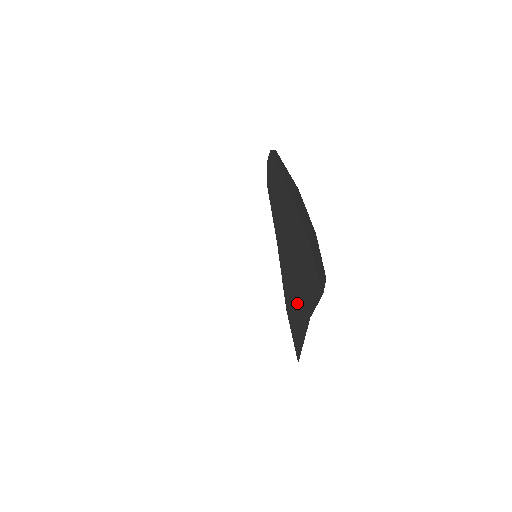
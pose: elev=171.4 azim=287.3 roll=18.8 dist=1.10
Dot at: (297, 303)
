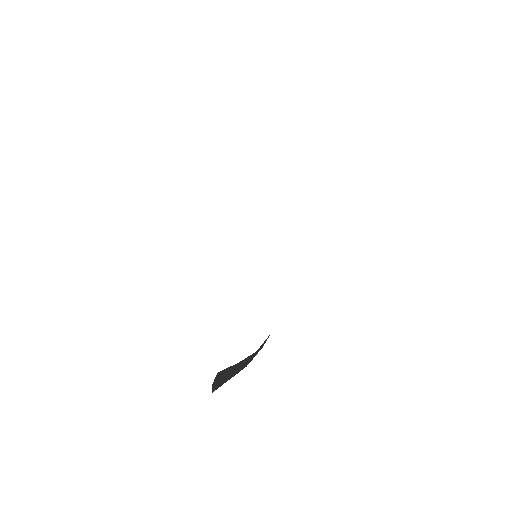
Dot at: occluded
